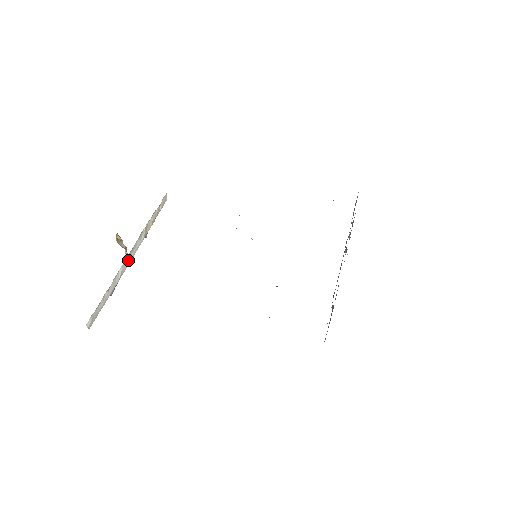
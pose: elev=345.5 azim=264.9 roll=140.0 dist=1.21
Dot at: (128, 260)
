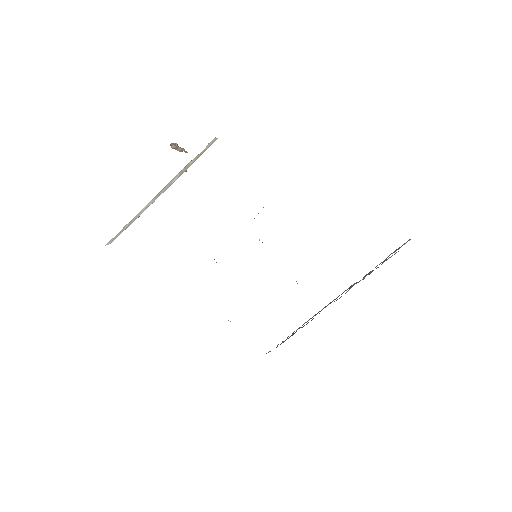
Dot at: (156, 197)
